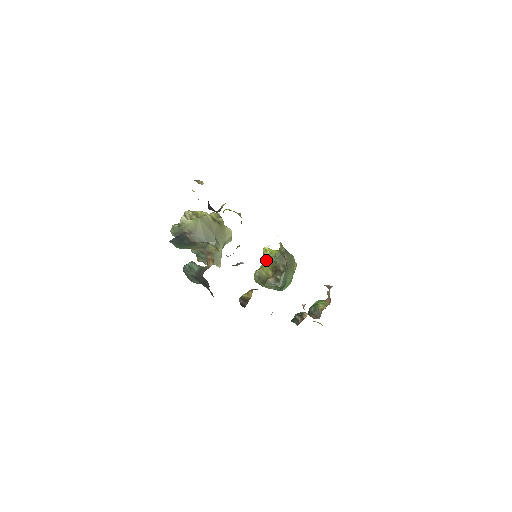
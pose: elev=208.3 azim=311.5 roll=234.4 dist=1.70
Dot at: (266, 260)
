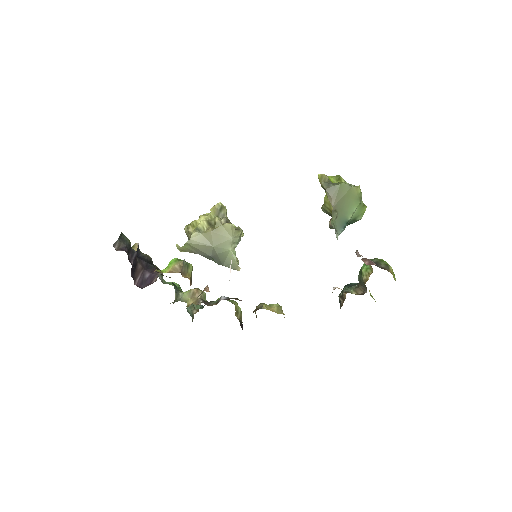
Dot at: occluded
